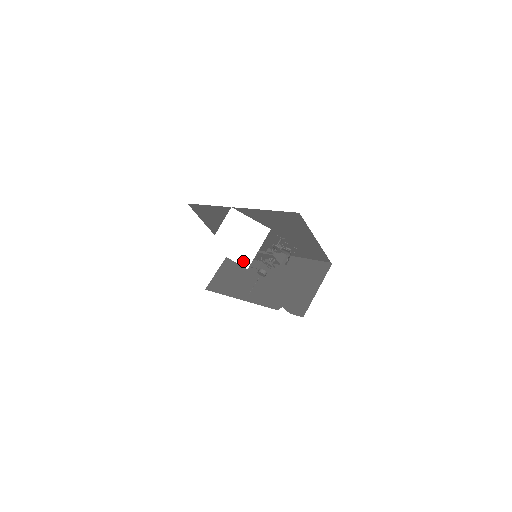
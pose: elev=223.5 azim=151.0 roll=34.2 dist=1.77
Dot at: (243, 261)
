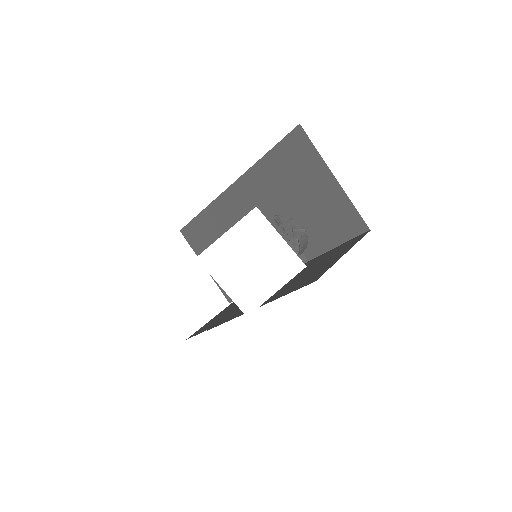
Dot at: (178, 98)
